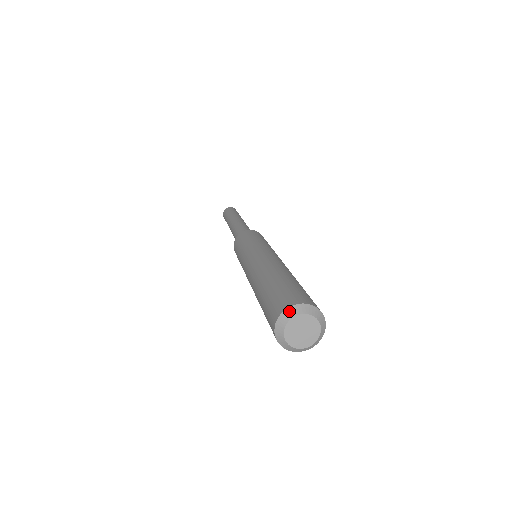
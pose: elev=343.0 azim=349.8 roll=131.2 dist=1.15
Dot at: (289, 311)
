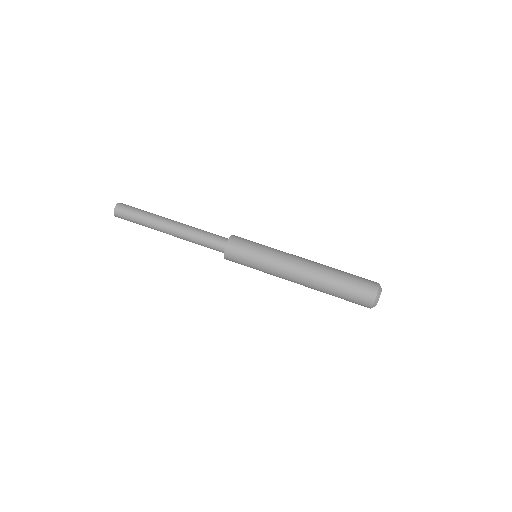
Dot at: (378, 295)
